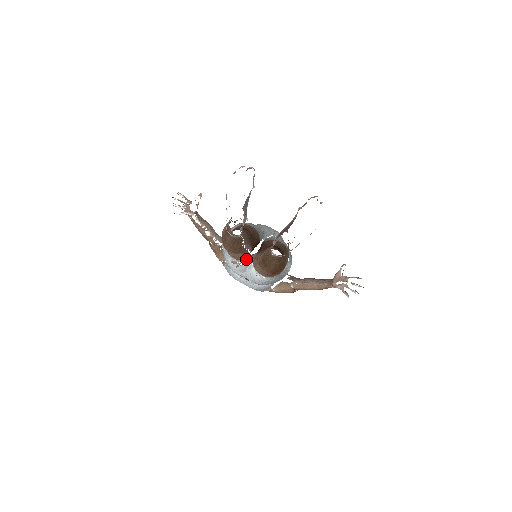
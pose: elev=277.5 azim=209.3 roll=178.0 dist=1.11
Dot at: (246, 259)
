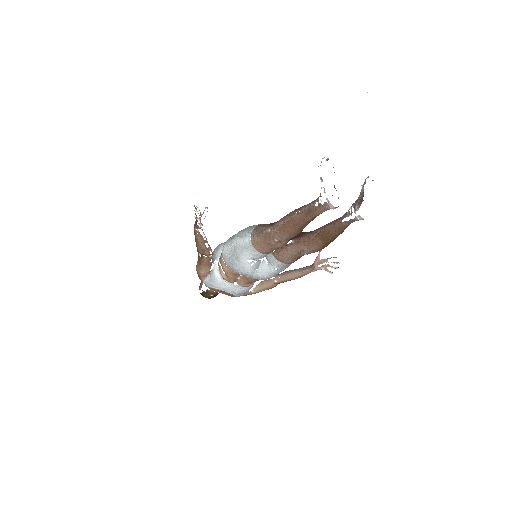
Dot at: (270, 252)
